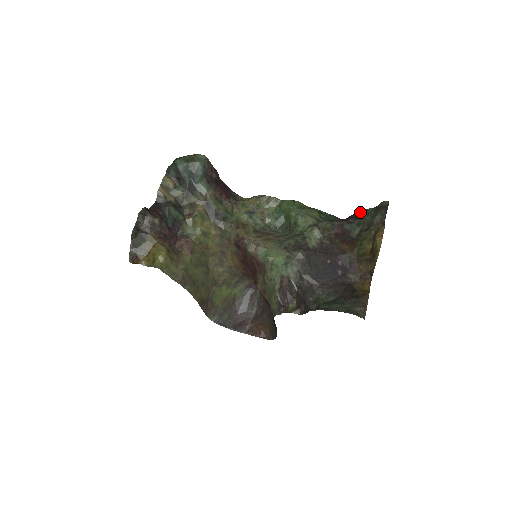
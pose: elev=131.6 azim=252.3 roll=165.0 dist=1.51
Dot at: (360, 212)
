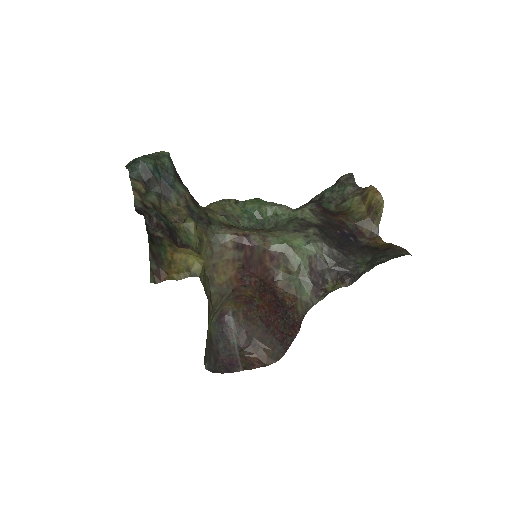
Dot at: (318, 195)
